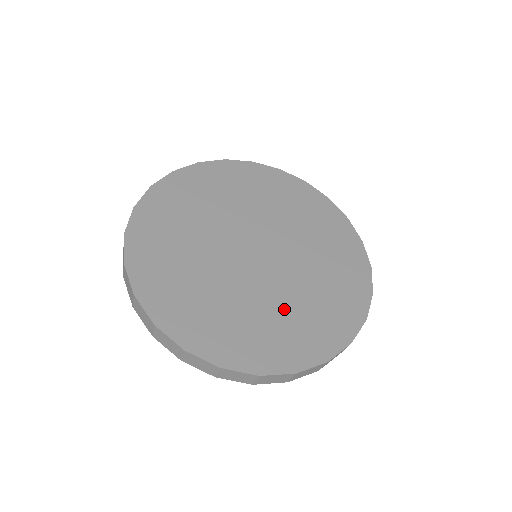
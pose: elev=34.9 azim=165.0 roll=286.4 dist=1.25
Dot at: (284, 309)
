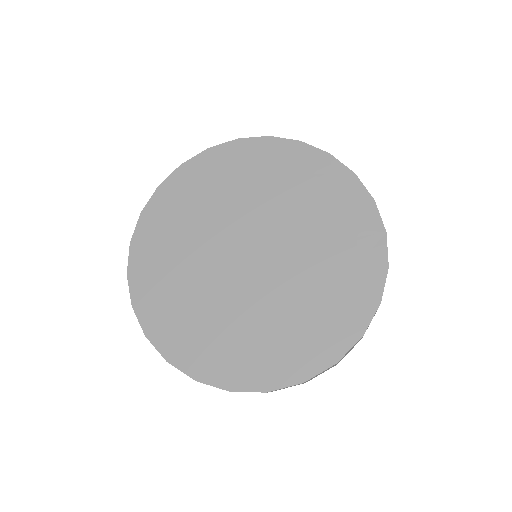
Dot at: (268, 322)
